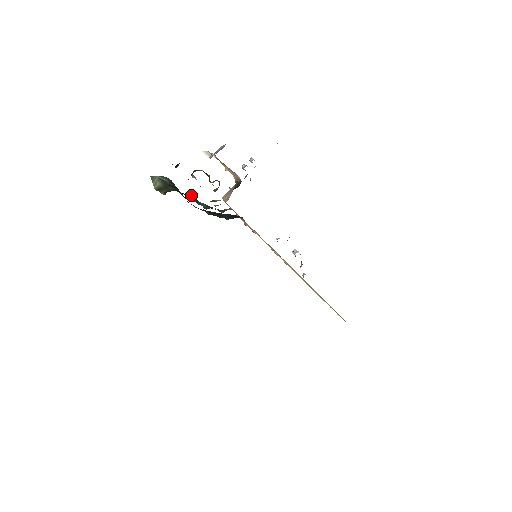
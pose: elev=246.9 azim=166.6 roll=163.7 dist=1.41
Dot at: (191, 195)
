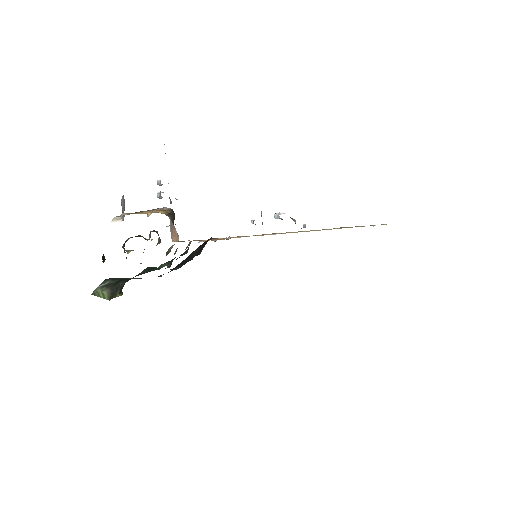
Dot at: (144, 270)
